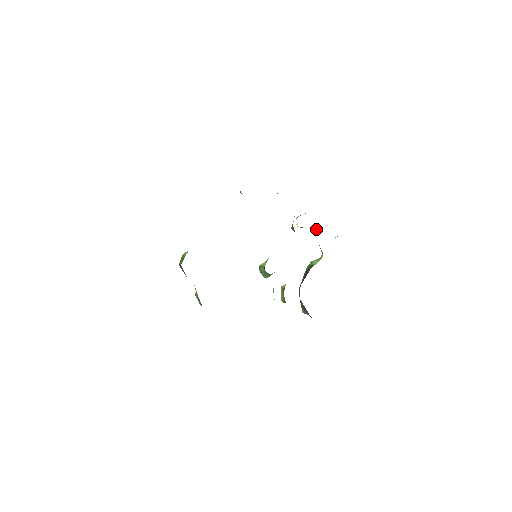
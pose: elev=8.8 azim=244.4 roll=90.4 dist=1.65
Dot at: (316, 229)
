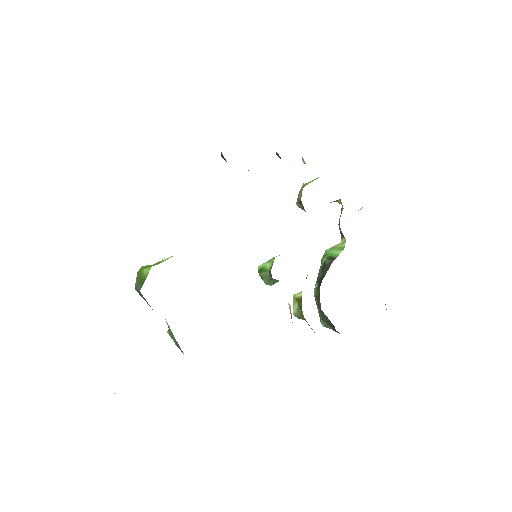
Dot at: occluded
